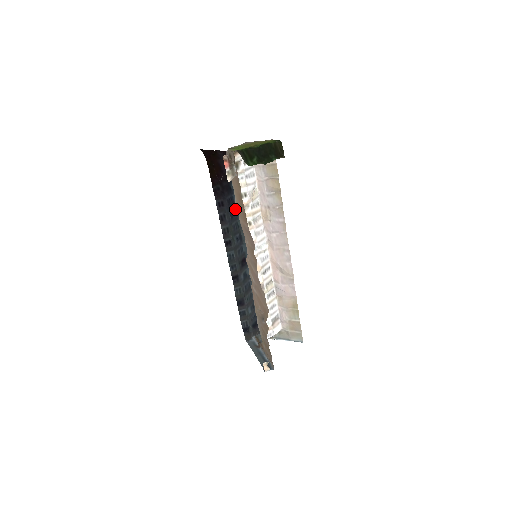
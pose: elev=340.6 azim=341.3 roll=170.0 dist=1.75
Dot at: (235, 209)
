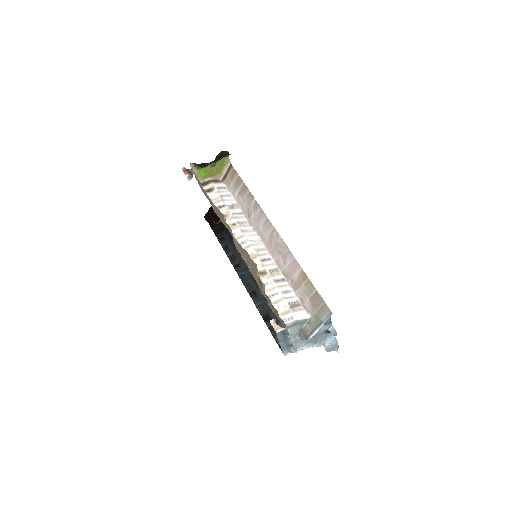
Dot at: occluded
